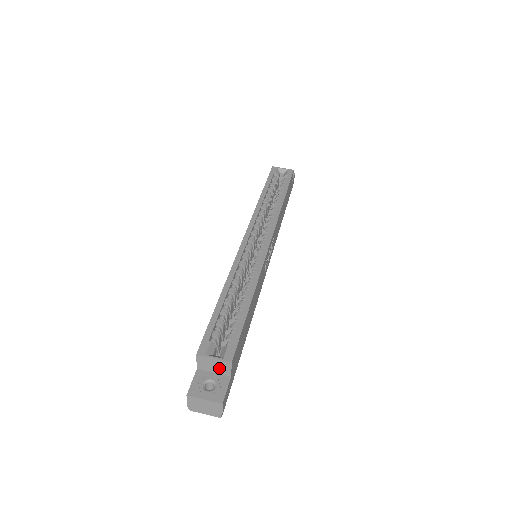
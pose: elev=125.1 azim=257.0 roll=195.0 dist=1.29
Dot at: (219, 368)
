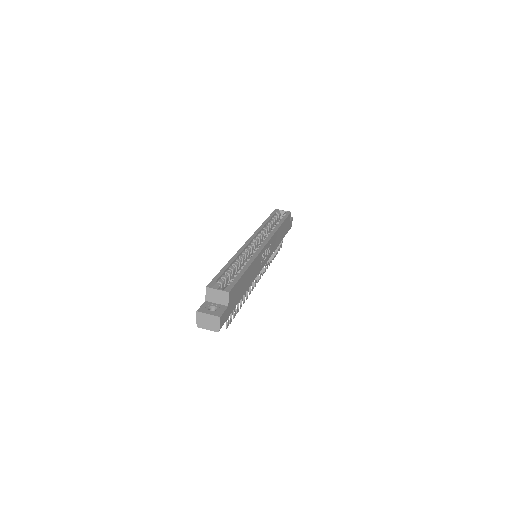
Dot at: (220, 299)
